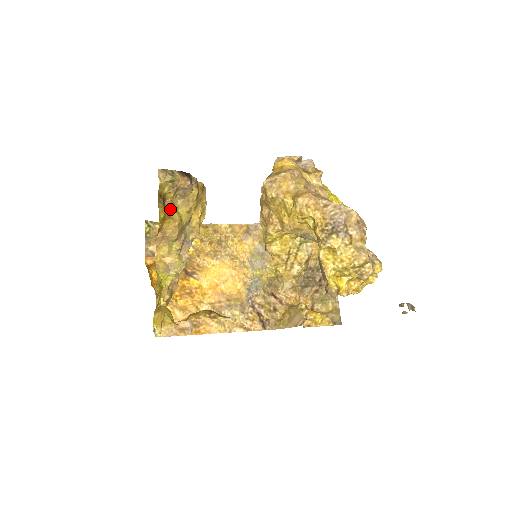
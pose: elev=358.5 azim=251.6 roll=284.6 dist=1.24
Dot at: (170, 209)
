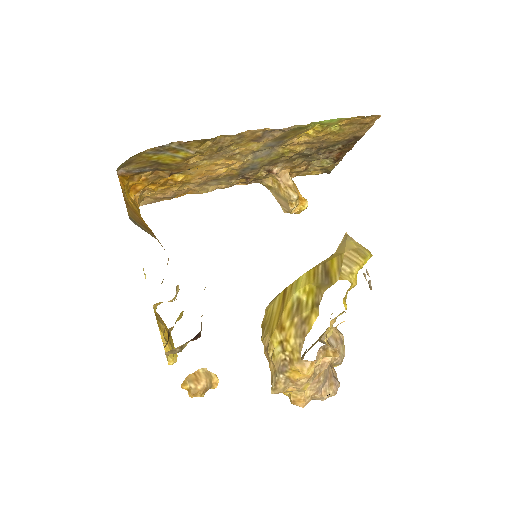
Dot at: occluded
